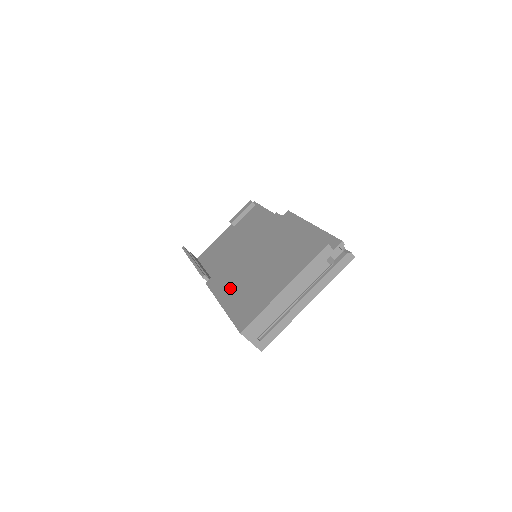
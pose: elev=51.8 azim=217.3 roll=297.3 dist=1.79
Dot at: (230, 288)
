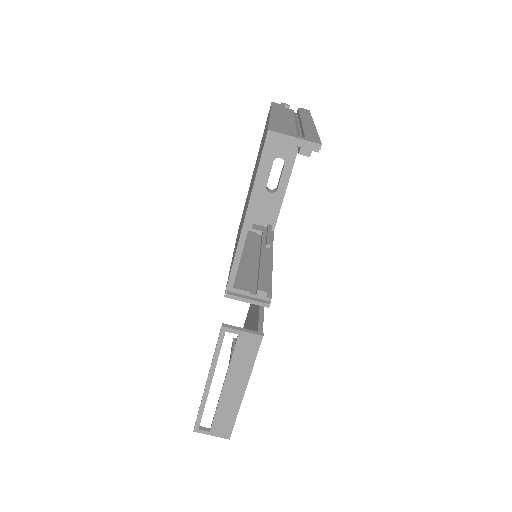
Dot at: occluded
